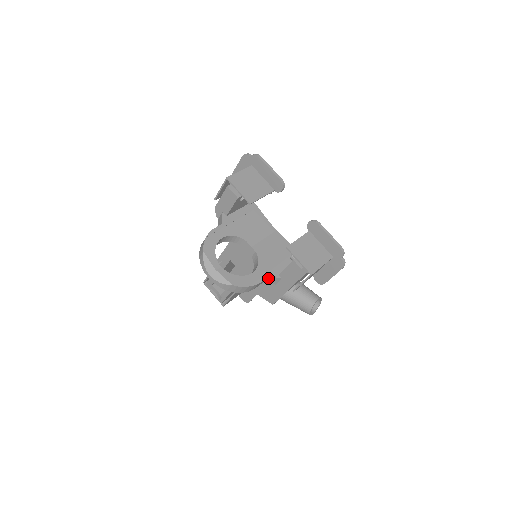
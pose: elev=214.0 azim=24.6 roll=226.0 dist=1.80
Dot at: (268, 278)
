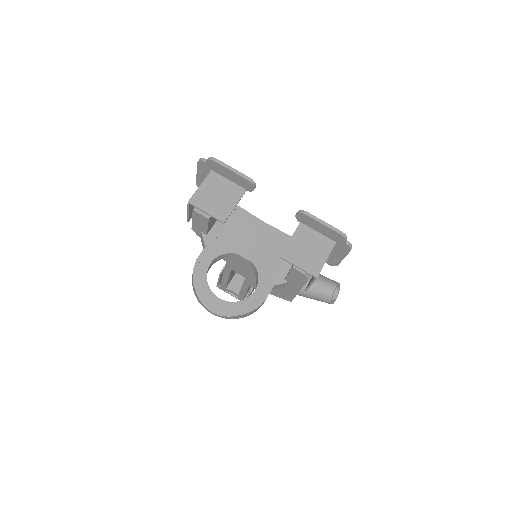
Dot at: (274, 287)
